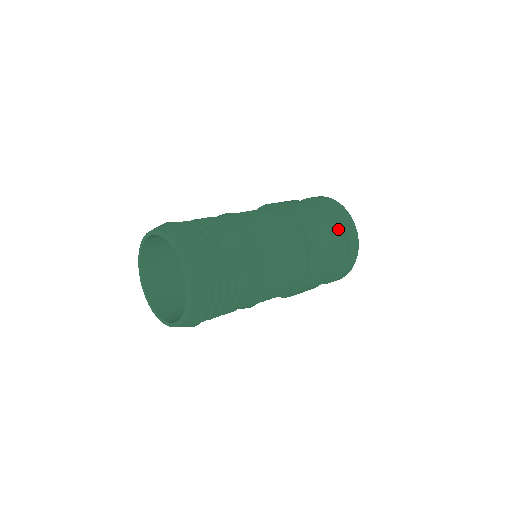
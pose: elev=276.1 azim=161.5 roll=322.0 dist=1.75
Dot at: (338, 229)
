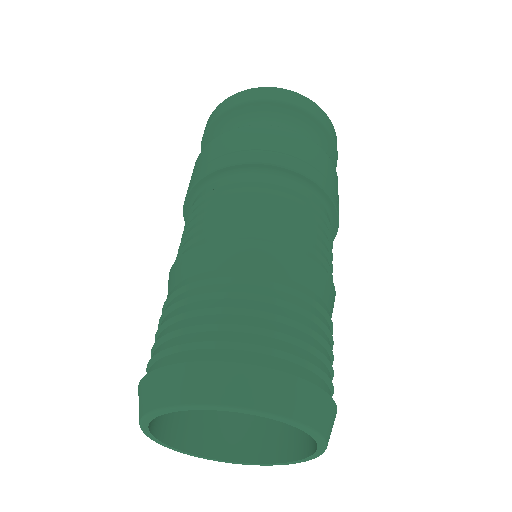
Dot at: (291, 119)
